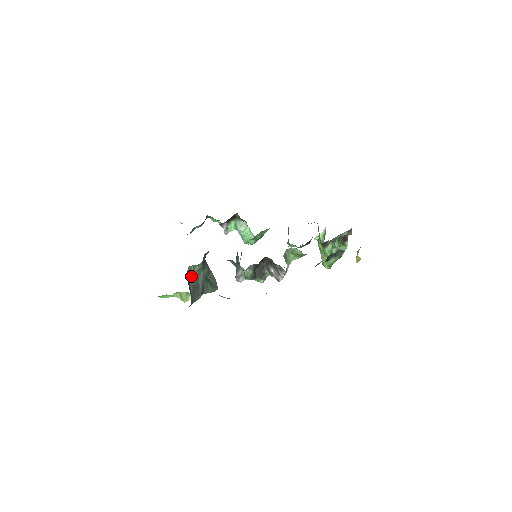
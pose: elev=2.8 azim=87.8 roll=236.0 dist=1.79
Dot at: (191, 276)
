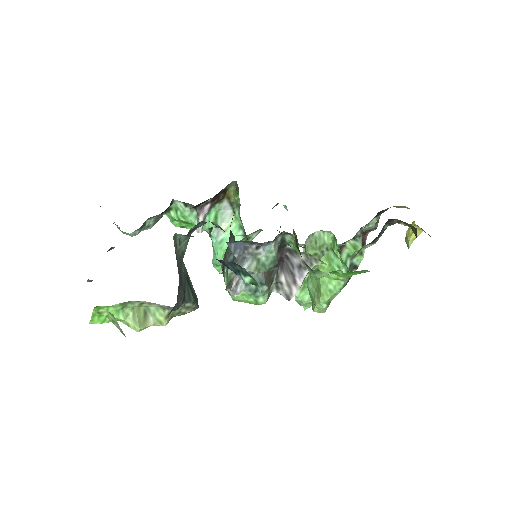
Dot at: (176, 252)
